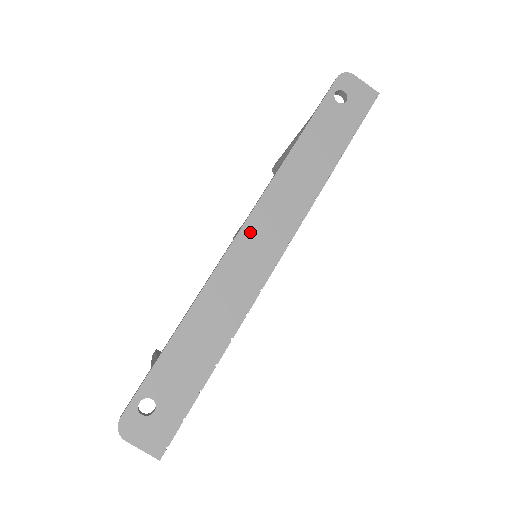
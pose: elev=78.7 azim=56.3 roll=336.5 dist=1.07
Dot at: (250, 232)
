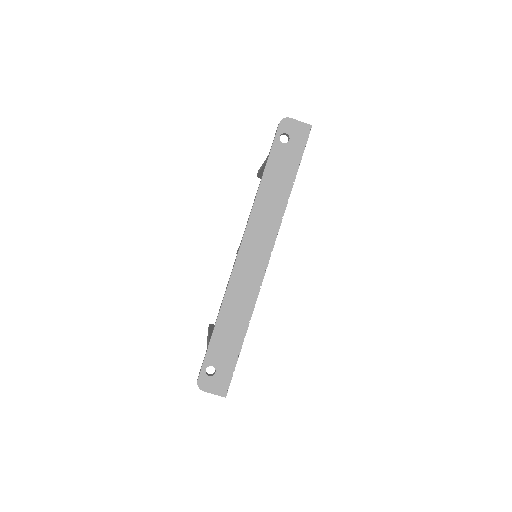
Dot at: (245, 253)
